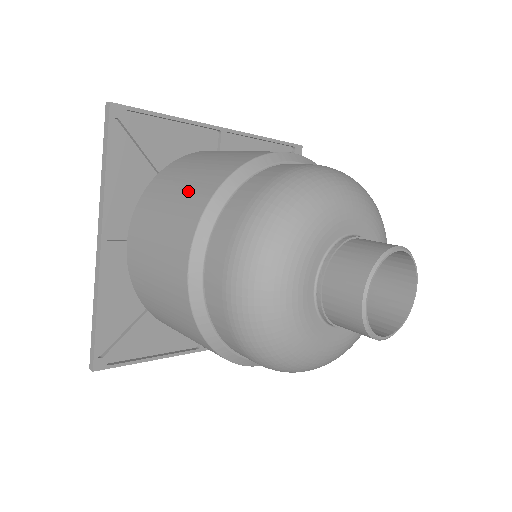
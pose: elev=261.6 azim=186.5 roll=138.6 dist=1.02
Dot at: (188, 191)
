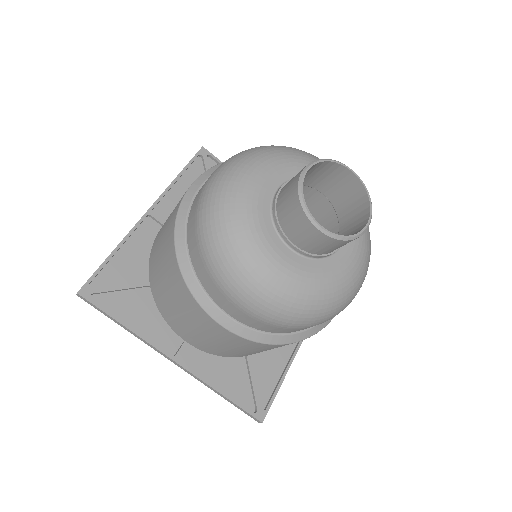
Dot at: (171, 284)
